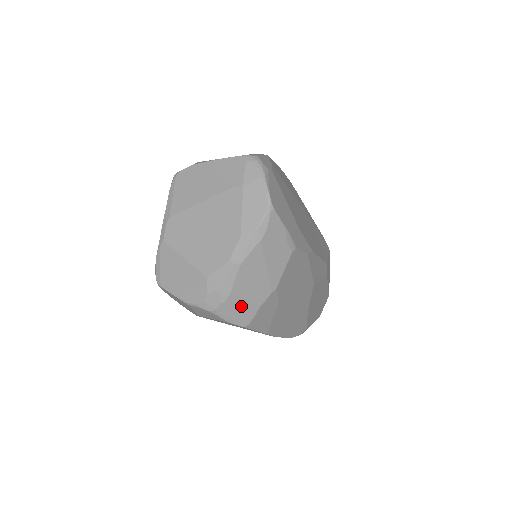
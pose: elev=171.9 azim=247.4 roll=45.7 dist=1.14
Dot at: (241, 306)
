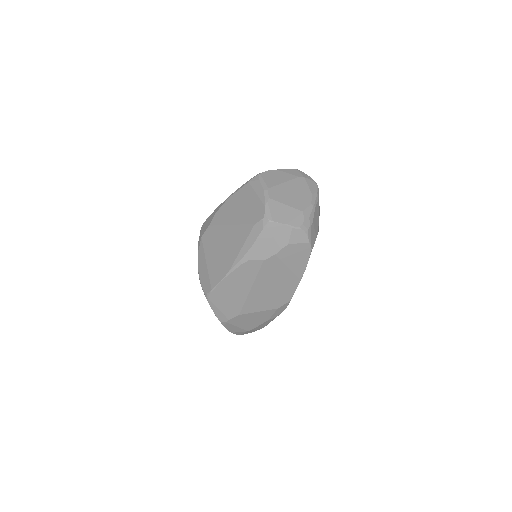
Dot at: (313, 233)
